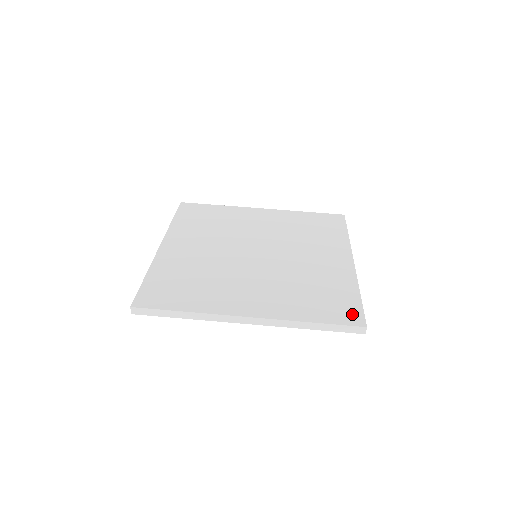
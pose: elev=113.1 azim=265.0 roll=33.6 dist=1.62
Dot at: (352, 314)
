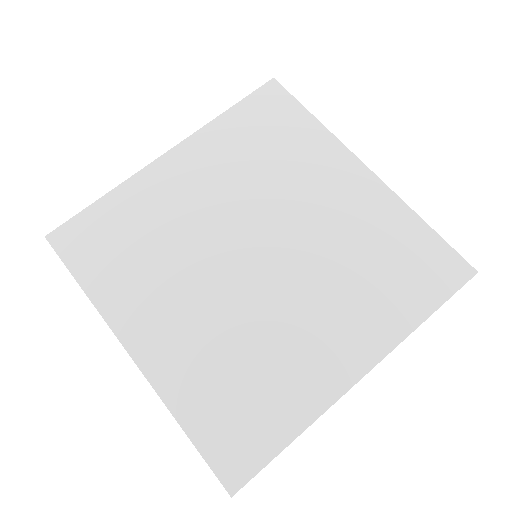
Dot at: (449, 265)
